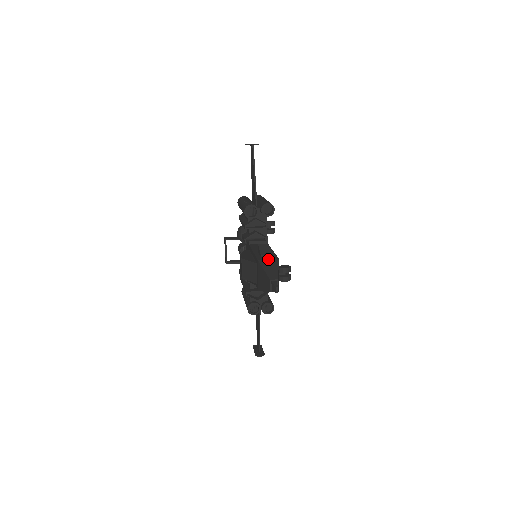
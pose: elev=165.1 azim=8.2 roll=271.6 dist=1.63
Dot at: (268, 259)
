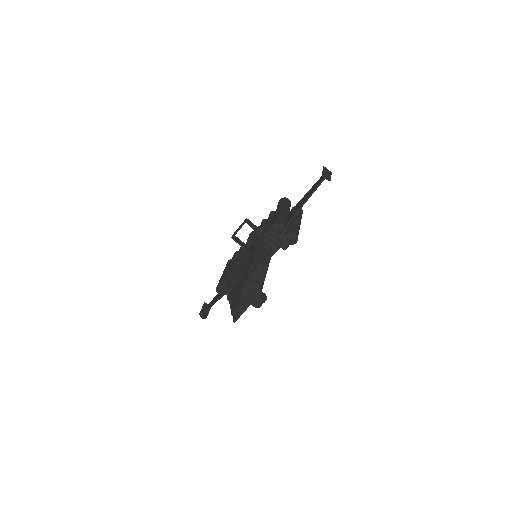
Dot at: (254, 284)
